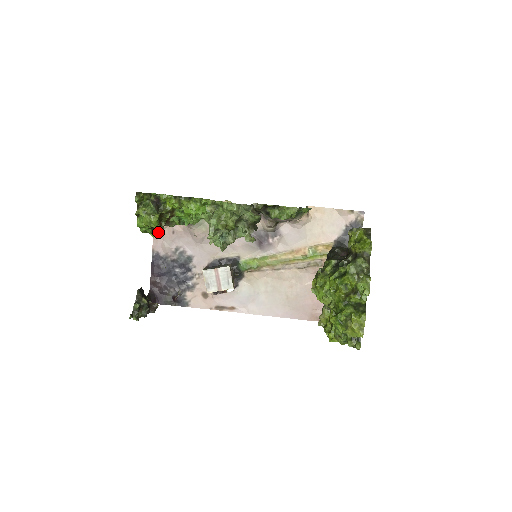
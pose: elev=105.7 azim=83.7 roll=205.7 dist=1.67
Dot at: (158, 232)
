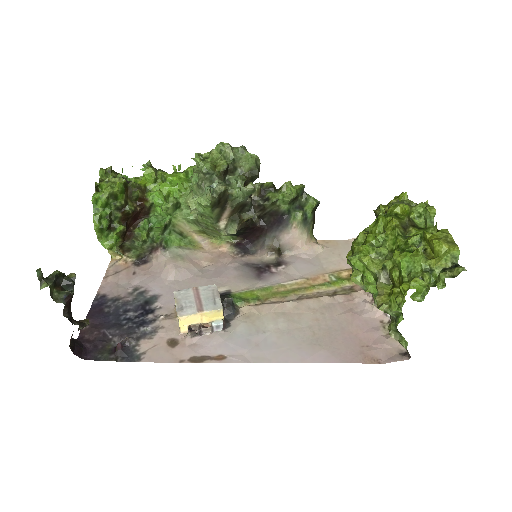
Dot at: (115, 241)
